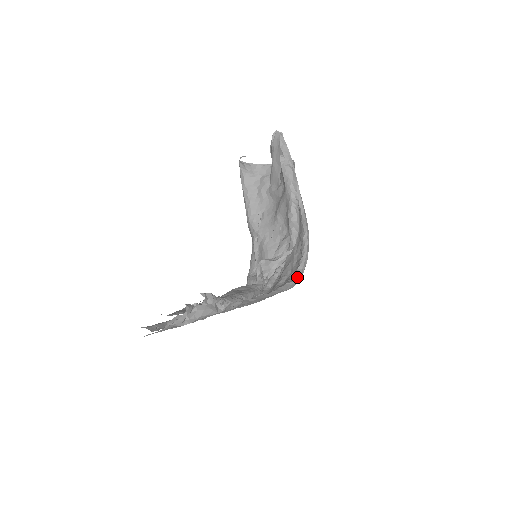
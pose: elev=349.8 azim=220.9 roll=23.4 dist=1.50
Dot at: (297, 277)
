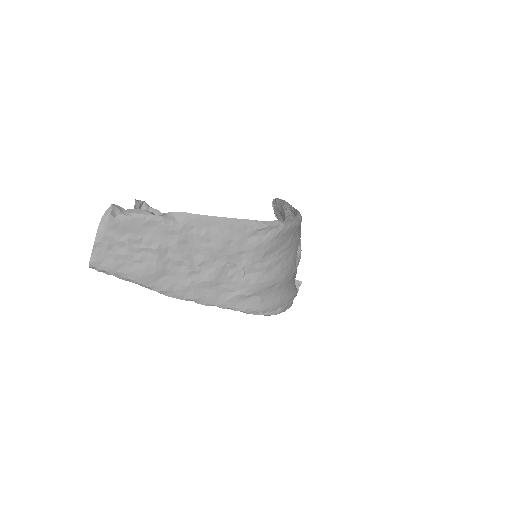
Dot at: (278, 223)
